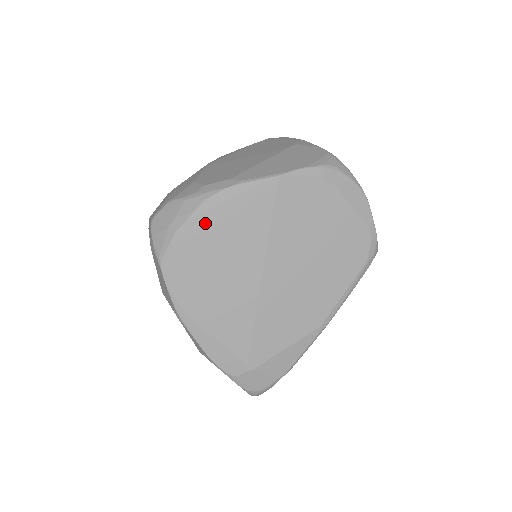
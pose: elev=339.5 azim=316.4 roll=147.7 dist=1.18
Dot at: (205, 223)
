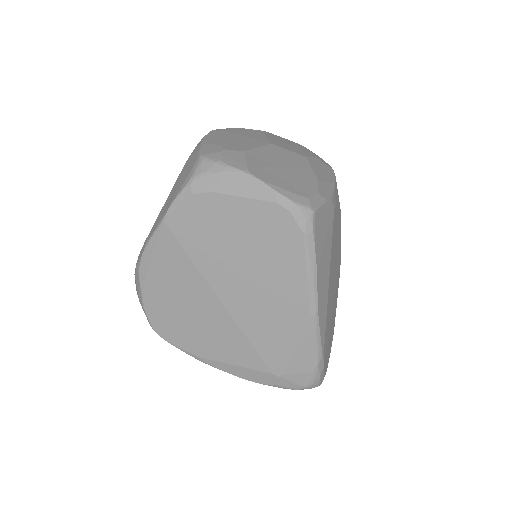
Dot at: (152, 288)
